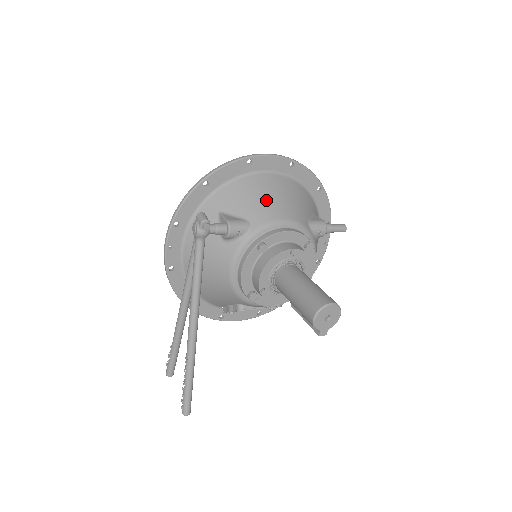
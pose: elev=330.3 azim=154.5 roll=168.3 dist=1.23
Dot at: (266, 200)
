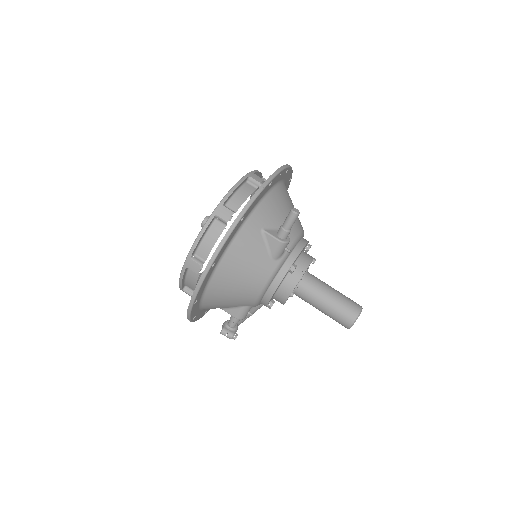
Dot at: (236, 295)
